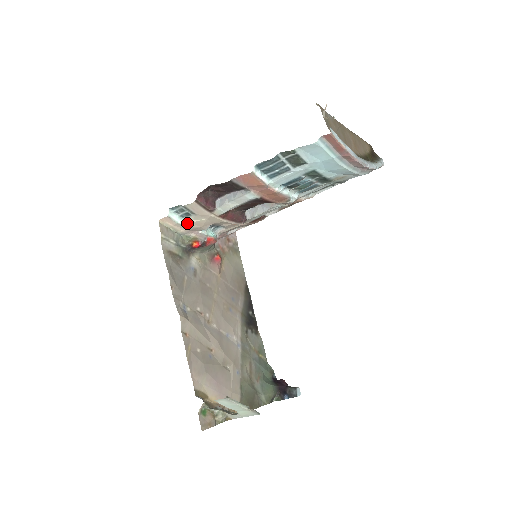
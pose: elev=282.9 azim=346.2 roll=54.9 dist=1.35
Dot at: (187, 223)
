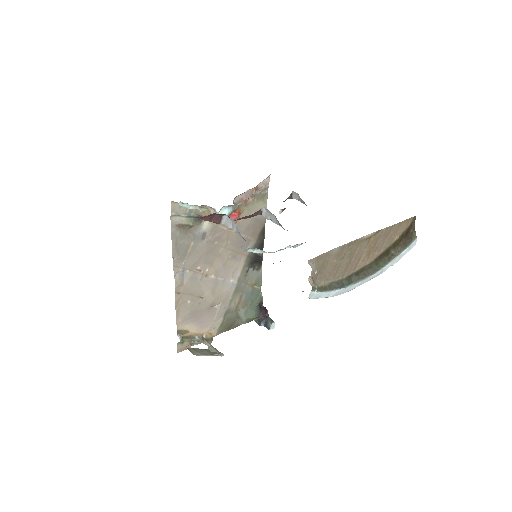
Dot at: (198, 209)
